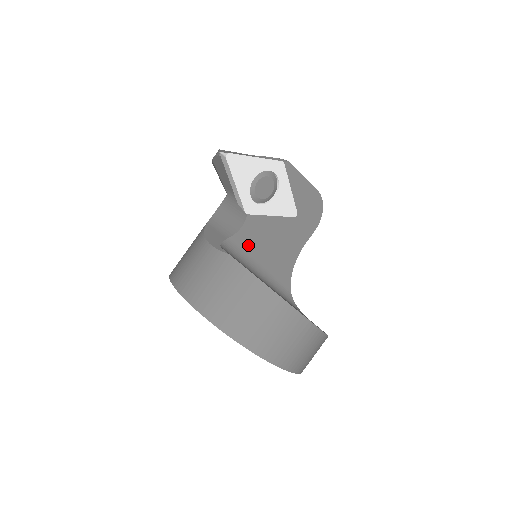
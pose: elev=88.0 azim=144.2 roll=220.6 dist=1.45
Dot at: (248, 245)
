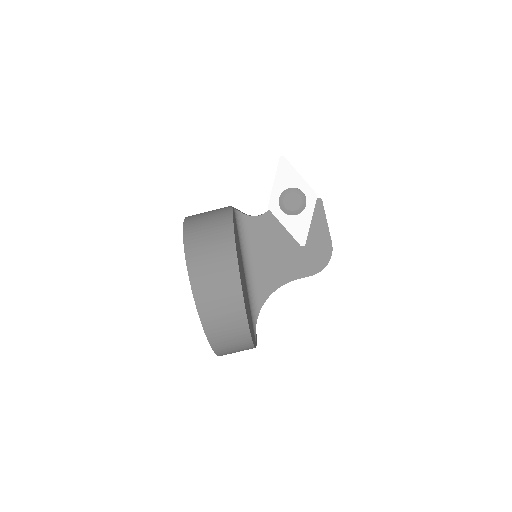
Dot at: (254, 234)
